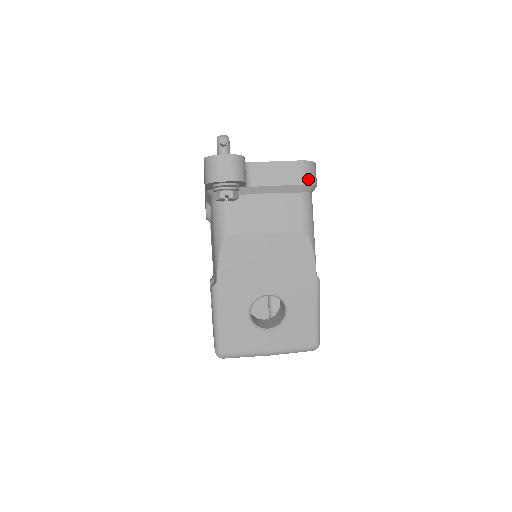
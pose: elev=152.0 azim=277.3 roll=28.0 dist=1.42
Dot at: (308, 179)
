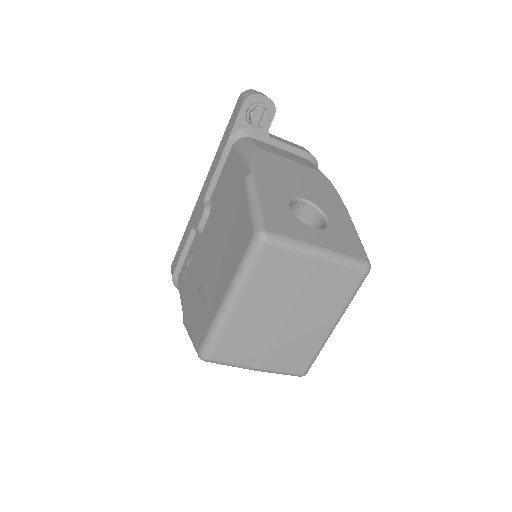
Dot at: occluded
